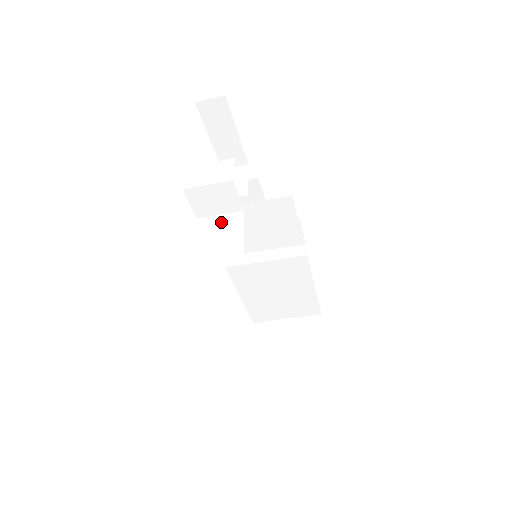
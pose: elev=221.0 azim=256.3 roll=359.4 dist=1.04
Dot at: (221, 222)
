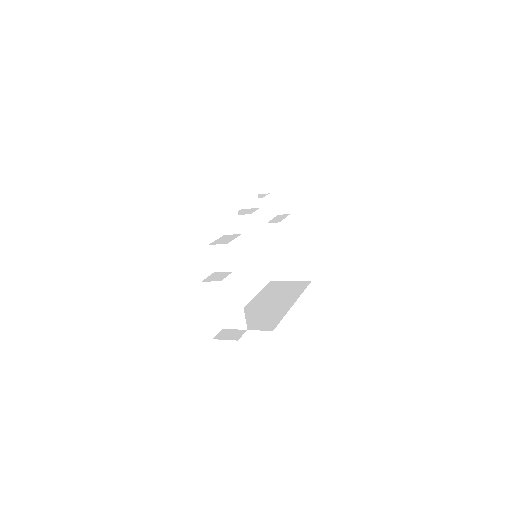
Dot at: (230, 300)
